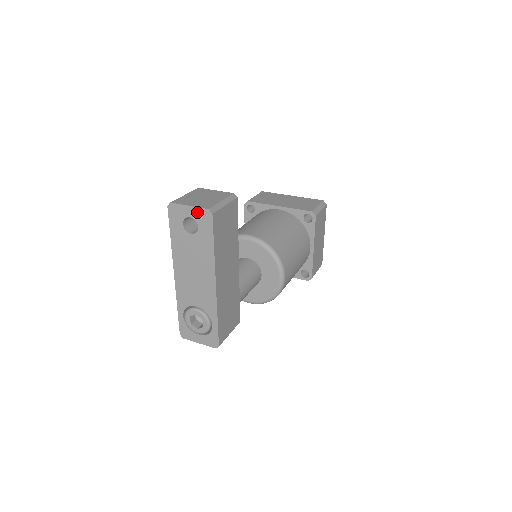
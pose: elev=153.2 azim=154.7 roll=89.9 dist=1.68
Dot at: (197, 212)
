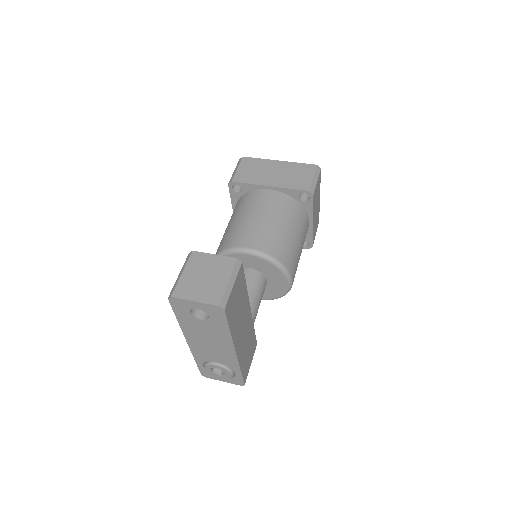
Dot at: (205, 307)
